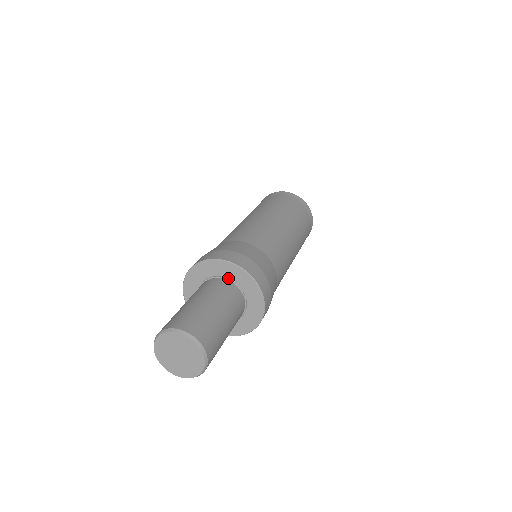
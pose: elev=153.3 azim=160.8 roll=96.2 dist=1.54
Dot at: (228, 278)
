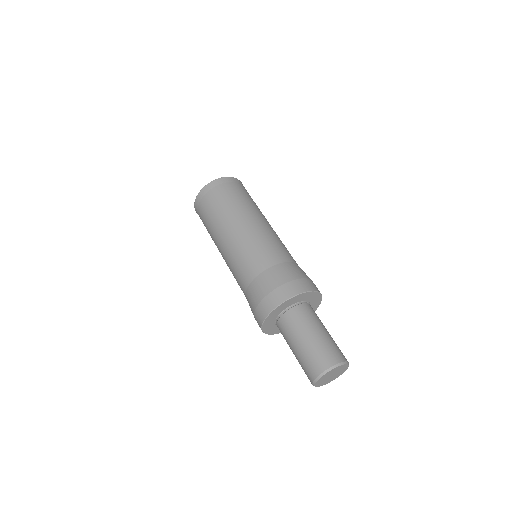
Dot at: (300, 301)
